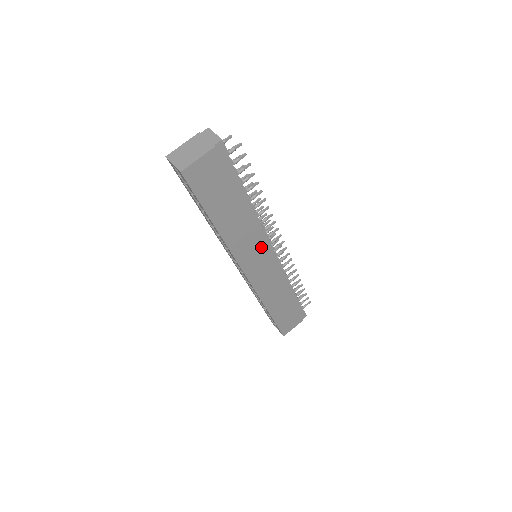
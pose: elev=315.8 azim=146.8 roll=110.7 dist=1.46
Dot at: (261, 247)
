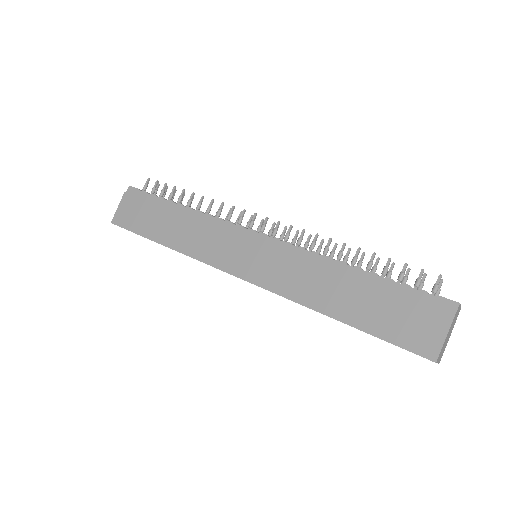
Dot at: (230, 237)
